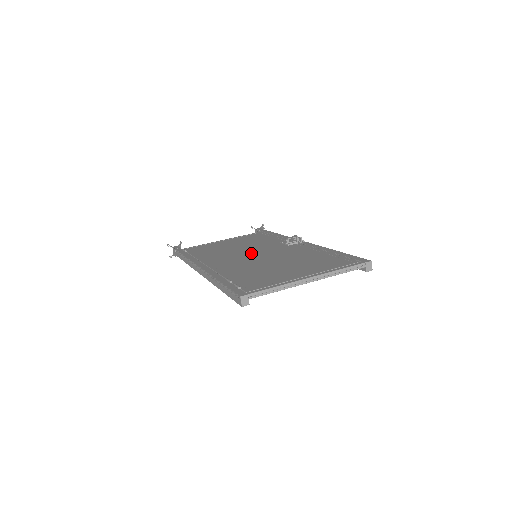
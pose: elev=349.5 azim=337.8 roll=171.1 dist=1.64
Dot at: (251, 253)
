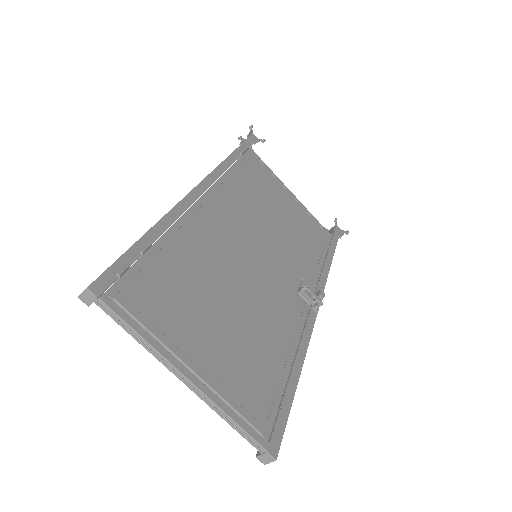
Dot at: (259, 247)
